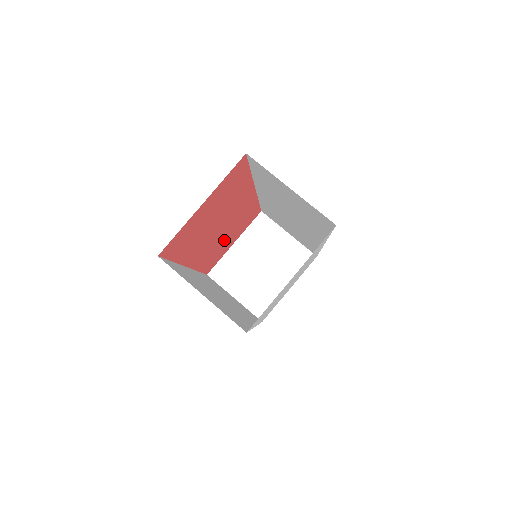
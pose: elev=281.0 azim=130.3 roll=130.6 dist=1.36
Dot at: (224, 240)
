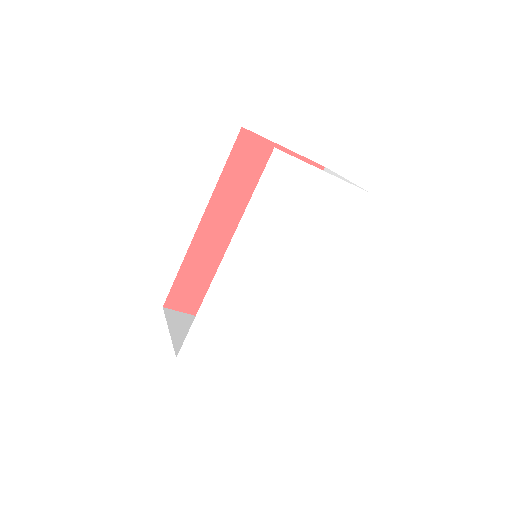
Dot at: occluded
